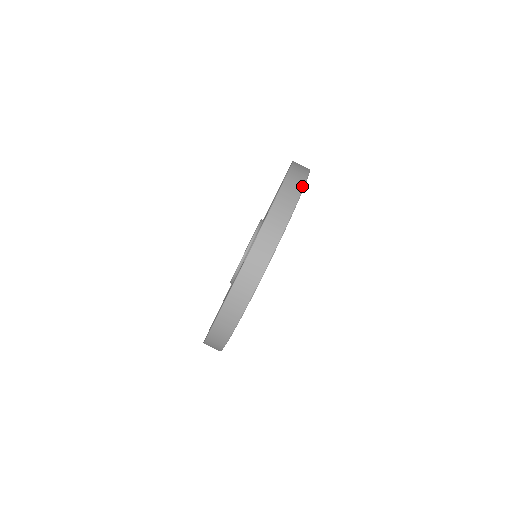
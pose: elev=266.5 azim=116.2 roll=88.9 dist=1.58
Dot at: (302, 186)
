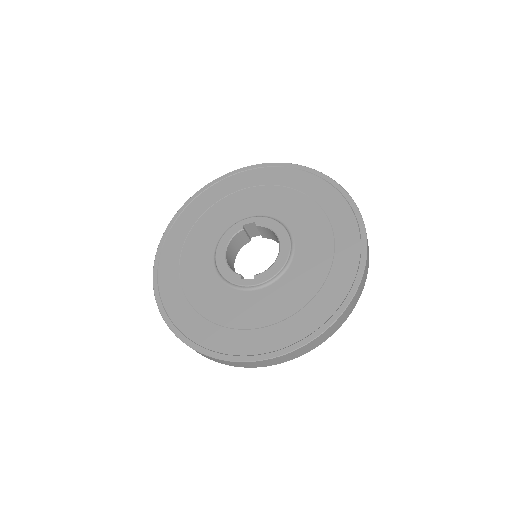
Dot at: occluded
